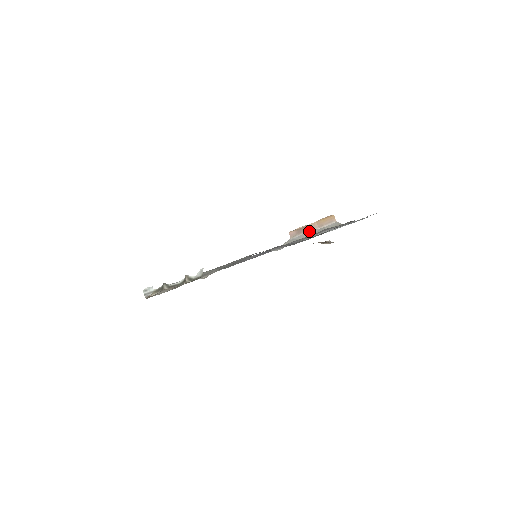
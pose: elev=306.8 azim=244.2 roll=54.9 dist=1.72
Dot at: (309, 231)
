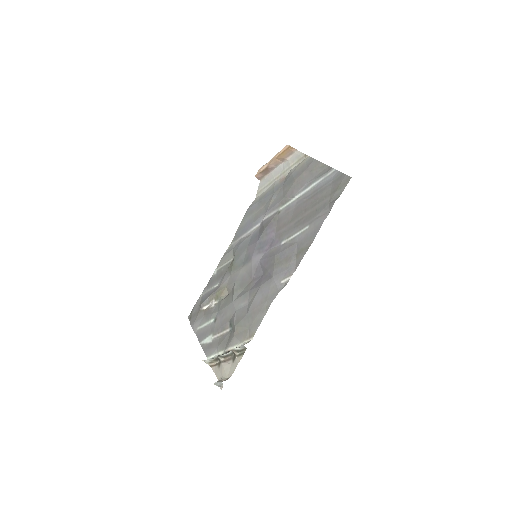
Dot at: (274, 169)
